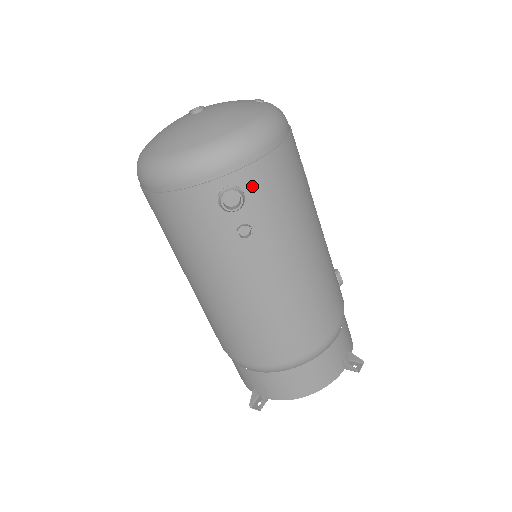
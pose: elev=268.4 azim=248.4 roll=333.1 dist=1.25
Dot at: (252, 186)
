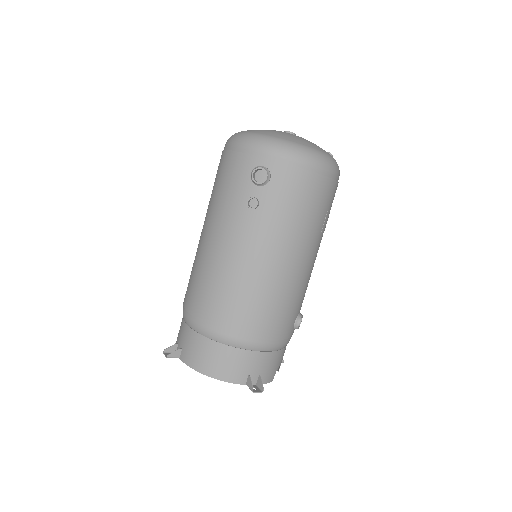
Dot at: (279, 178)
